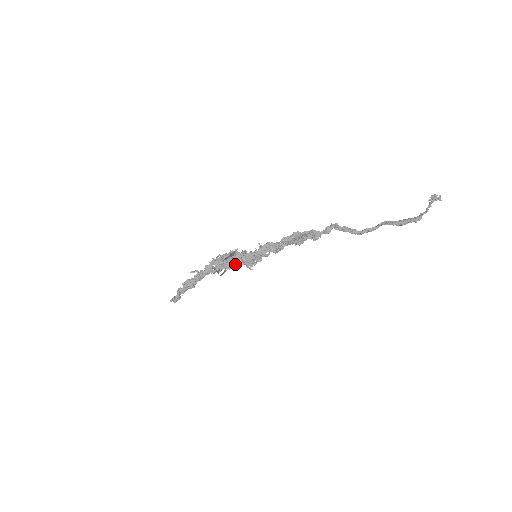
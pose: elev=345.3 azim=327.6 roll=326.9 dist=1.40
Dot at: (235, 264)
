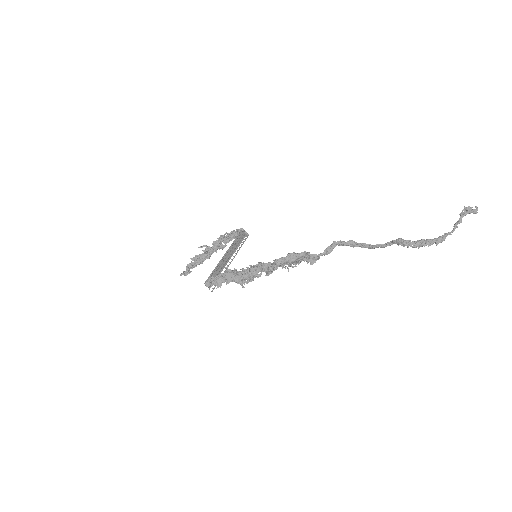
Dot at: (226, 281)
